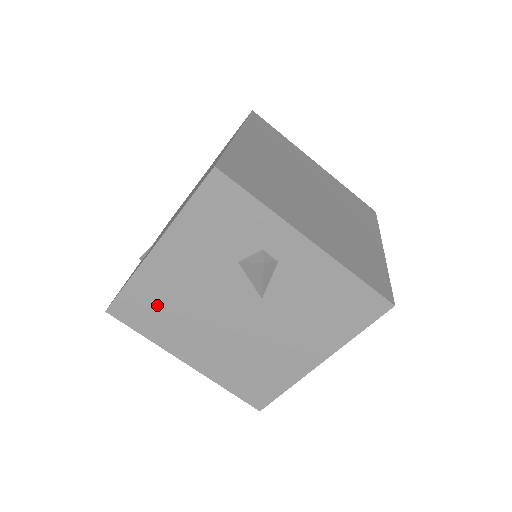
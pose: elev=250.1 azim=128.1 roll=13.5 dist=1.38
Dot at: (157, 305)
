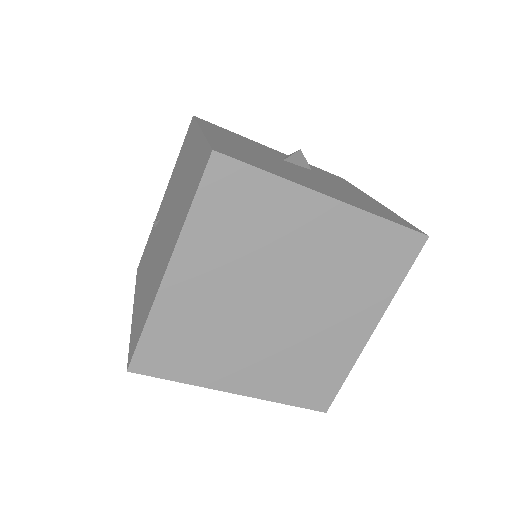
Dot at: occluded
